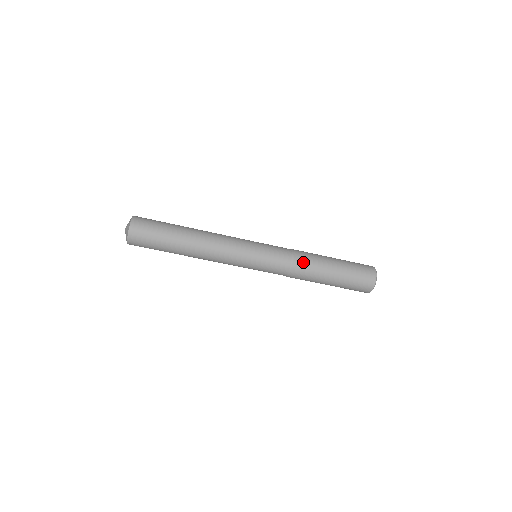
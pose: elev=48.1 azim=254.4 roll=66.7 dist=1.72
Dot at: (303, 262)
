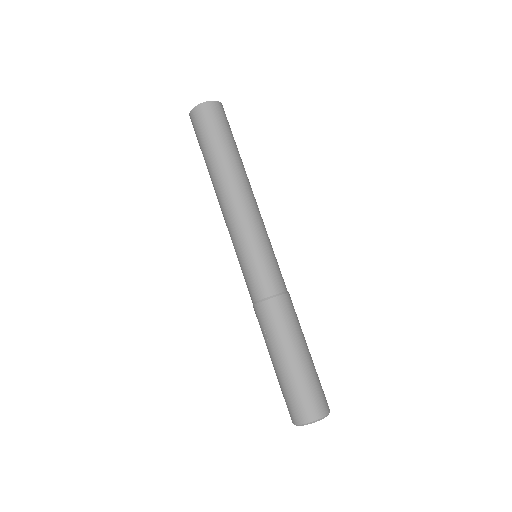
Dot at: occluded
